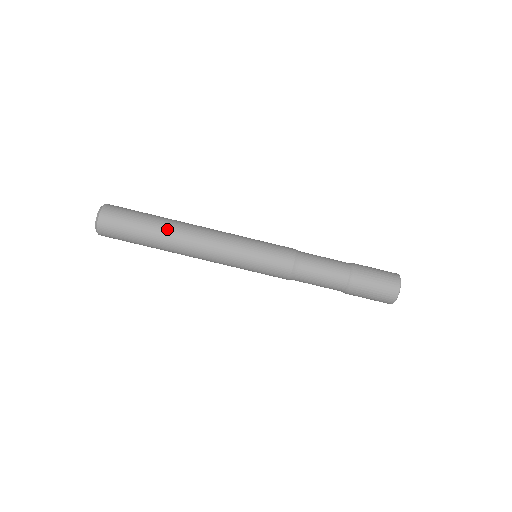
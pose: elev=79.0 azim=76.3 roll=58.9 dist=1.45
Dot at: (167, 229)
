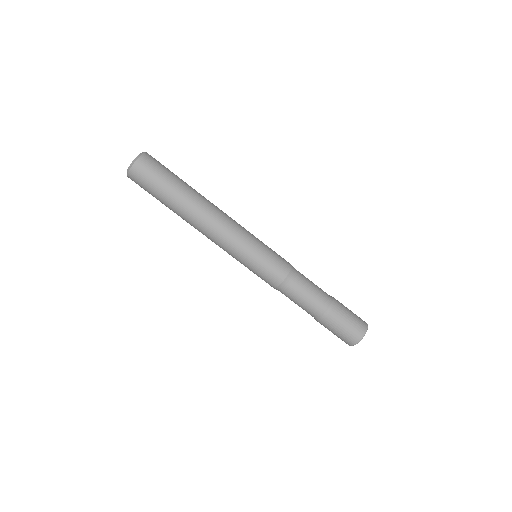
Dot at: (186, 206)
